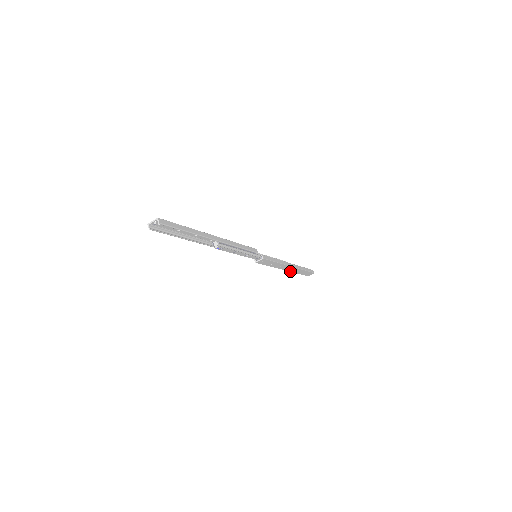
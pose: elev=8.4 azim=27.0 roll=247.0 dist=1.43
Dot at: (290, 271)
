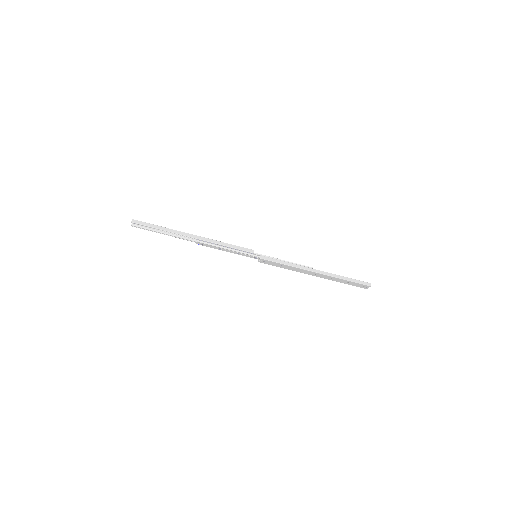
Dot at: (324, 278)
